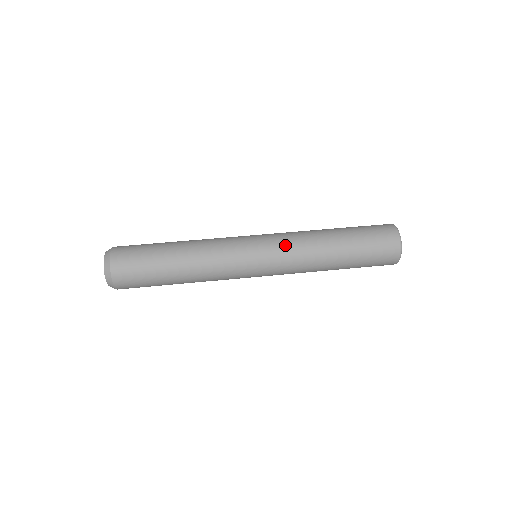
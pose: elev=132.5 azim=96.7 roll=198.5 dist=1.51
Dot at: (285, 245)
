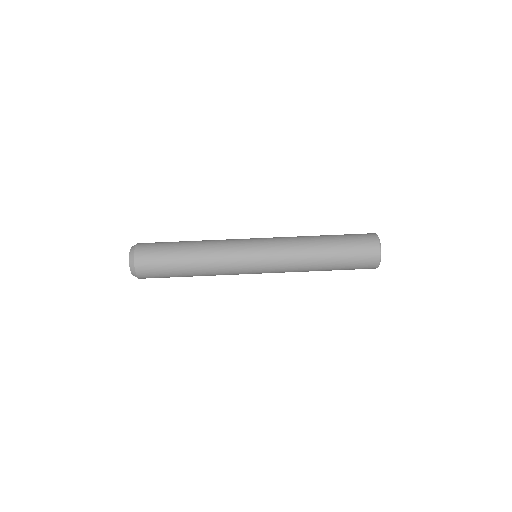
Dot at: (280, 251)
